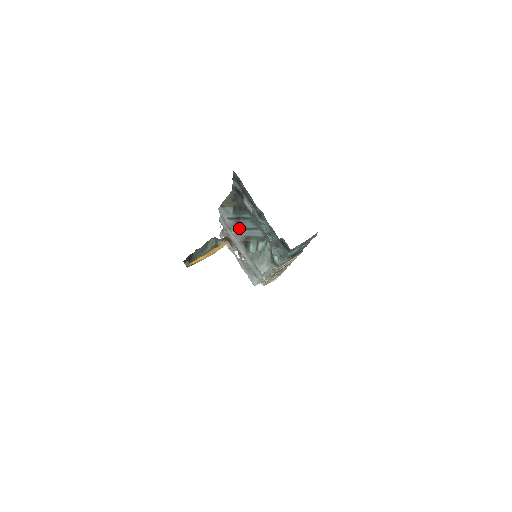
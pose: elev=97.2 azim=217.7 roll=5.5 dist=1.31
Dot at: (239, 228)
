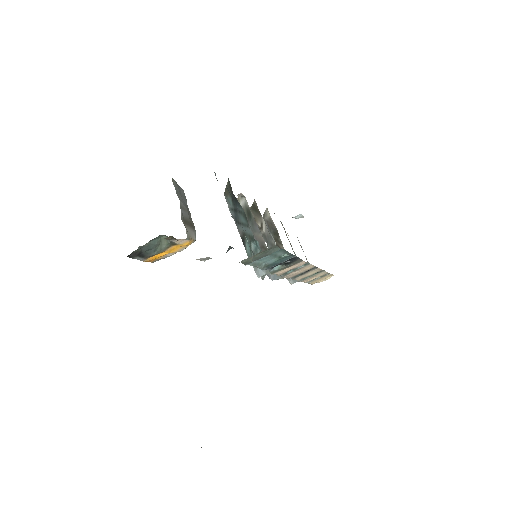
Dot at: (238, 222)
